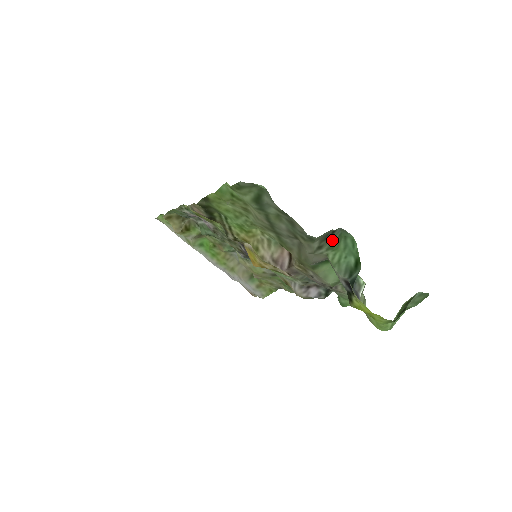
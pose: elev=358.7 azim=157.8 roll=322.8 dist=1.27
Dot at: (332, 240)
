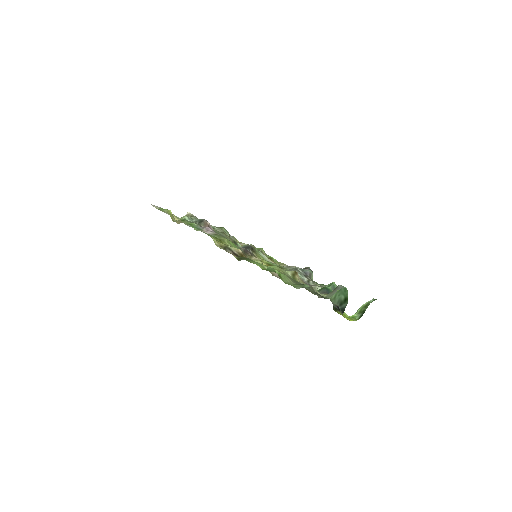
Dot at: occluded
